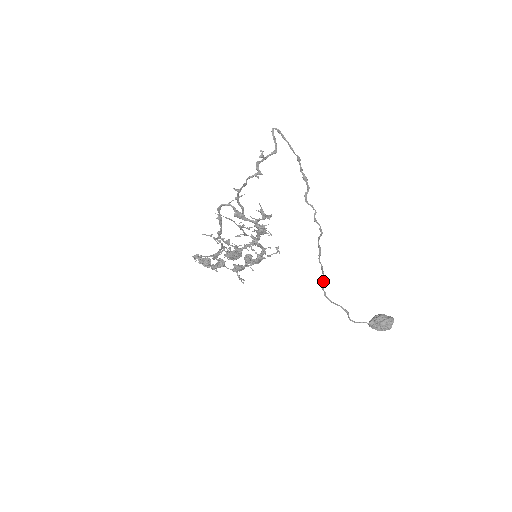
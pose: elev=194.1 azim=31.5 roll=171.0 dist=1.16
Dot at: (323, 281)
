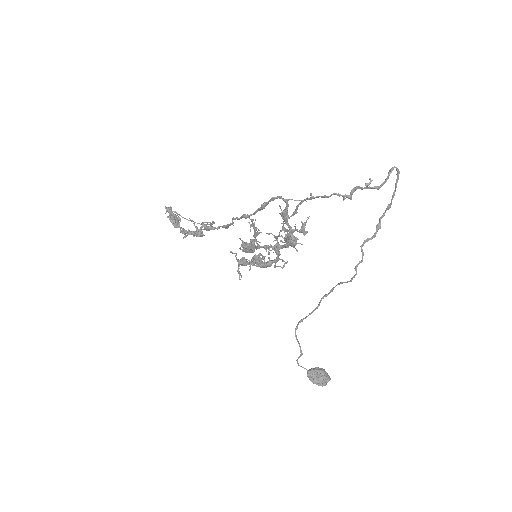
Dot at: (306, 317)
